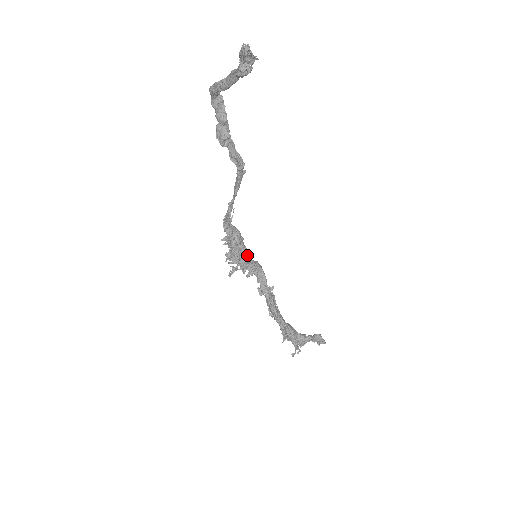
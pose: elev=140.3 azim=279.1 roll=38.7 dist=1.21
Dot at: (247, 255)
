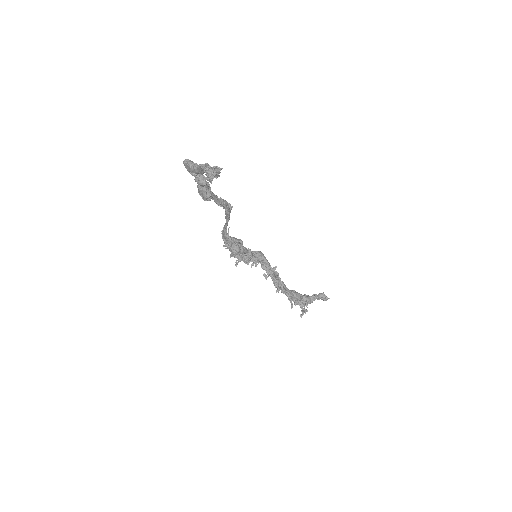
Dot at: (248, 252)
